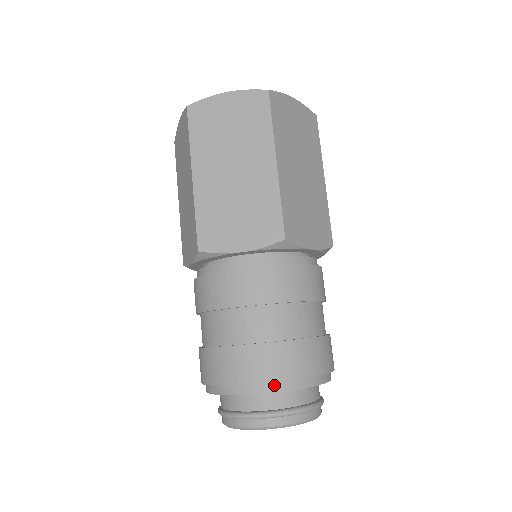
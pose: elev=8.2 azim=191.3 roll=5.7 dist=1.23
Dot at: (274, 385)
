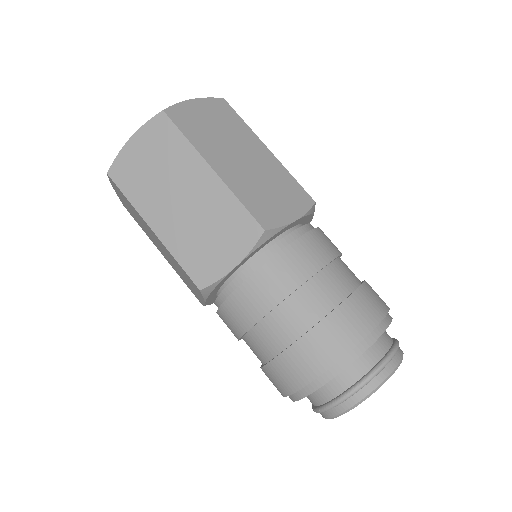
Dot at: (385, 319)
